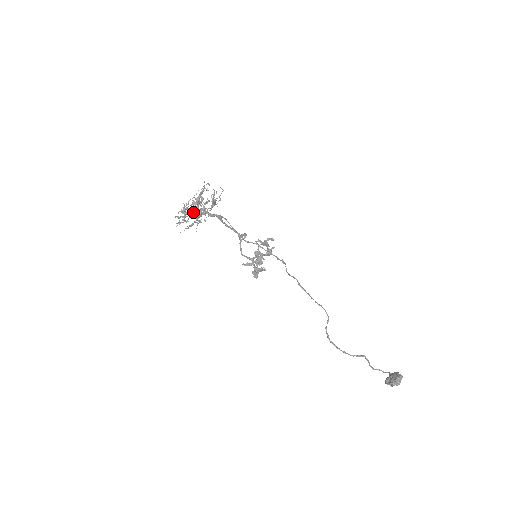
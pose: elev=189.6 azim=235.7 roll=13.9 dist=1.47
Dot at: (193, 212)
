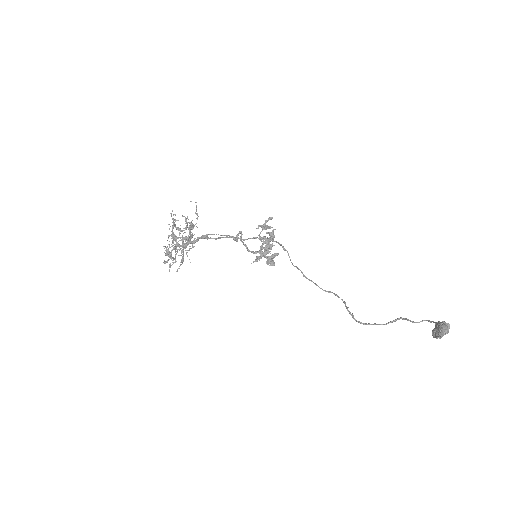
Dot at: (175, 251)
